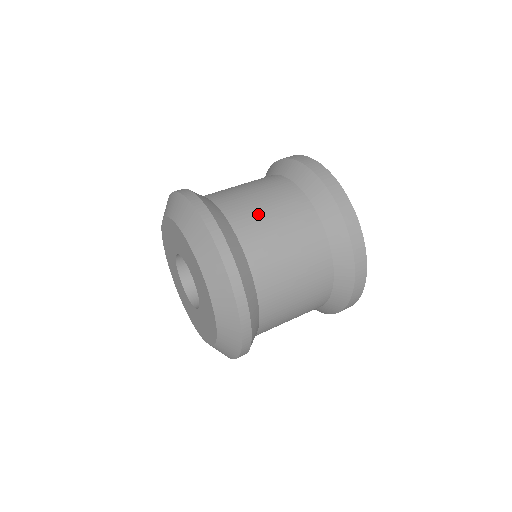
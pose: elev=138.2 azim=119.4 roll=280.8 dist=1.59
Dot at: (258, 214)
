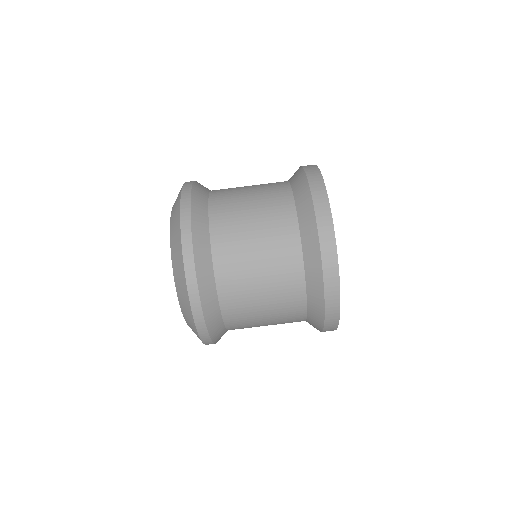
Dot at: (254, 325)
